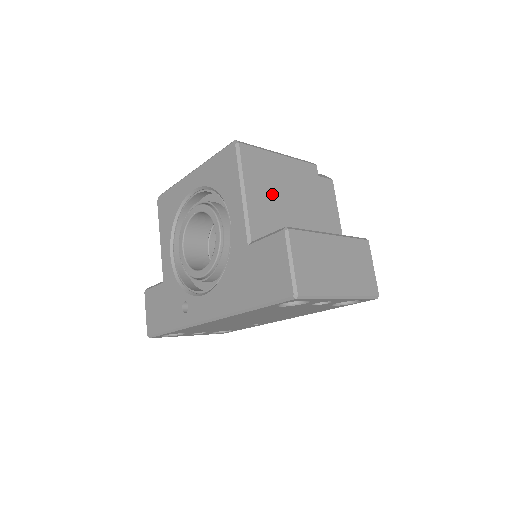
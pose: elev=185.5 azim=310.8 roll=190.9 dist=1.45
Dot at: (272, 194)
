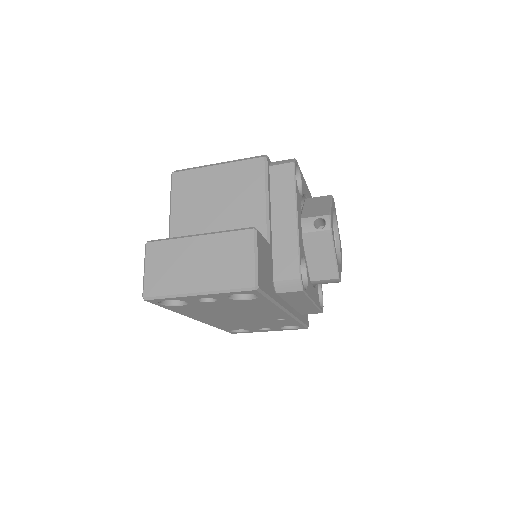
Dot at: (199, 206)
